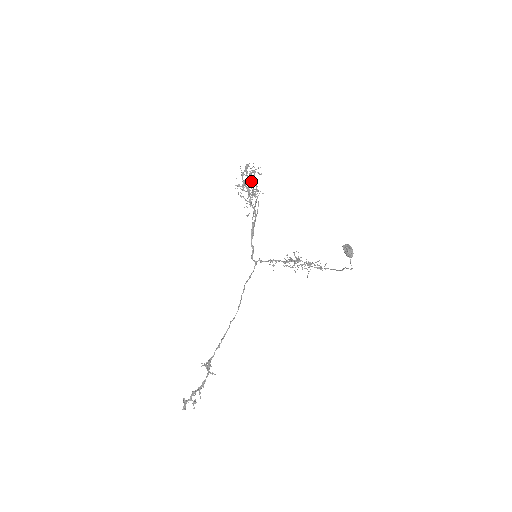
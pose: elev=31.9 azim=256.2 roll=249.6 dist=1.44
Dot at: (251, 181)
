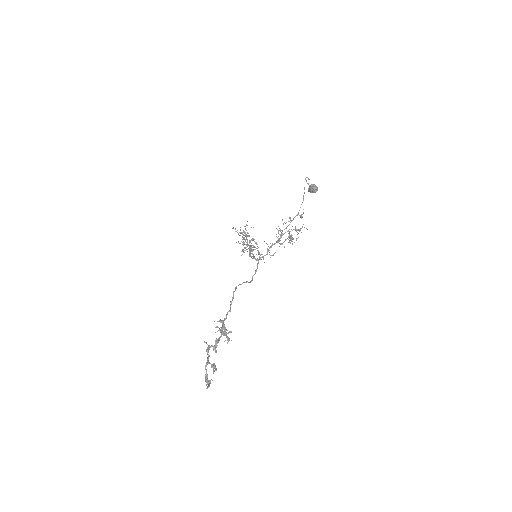
Dot at: (245, 234)
